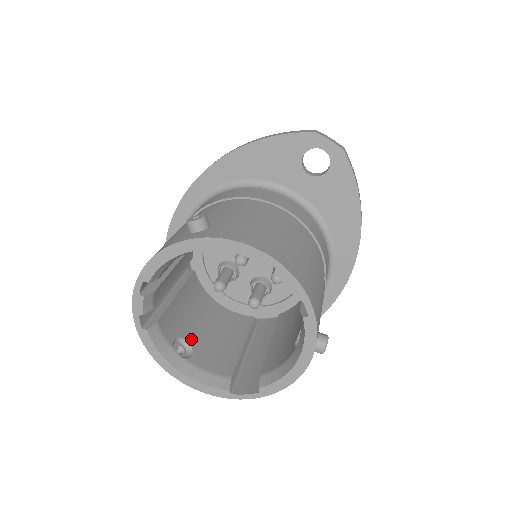
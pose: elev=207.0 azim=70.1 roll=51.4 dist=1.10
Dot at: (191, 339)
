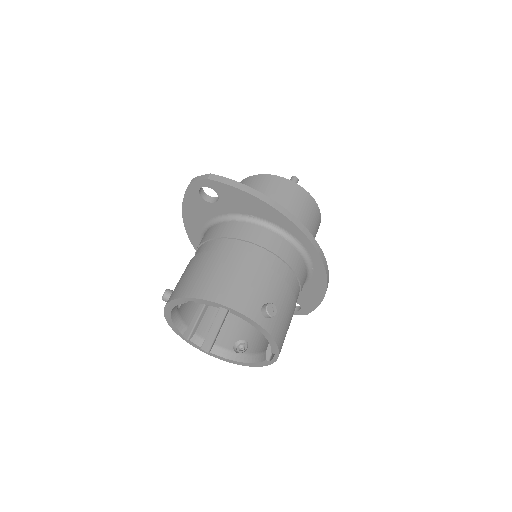
Dot at: (247, 337)
